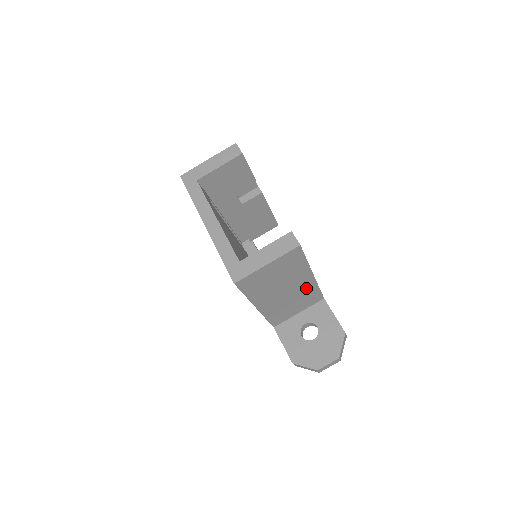
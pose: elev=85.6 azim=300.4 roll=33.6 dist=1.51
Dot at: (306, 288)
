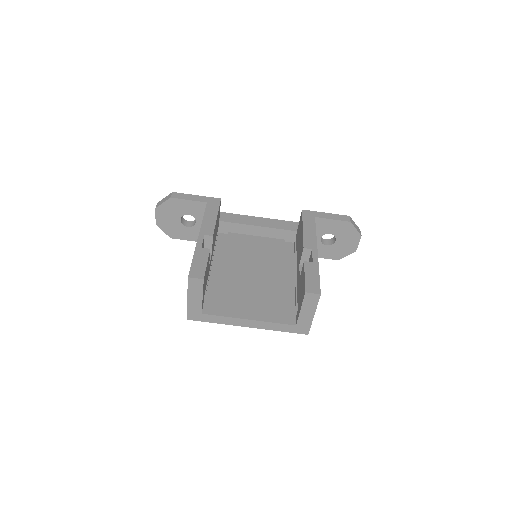
Dot at: occluded
